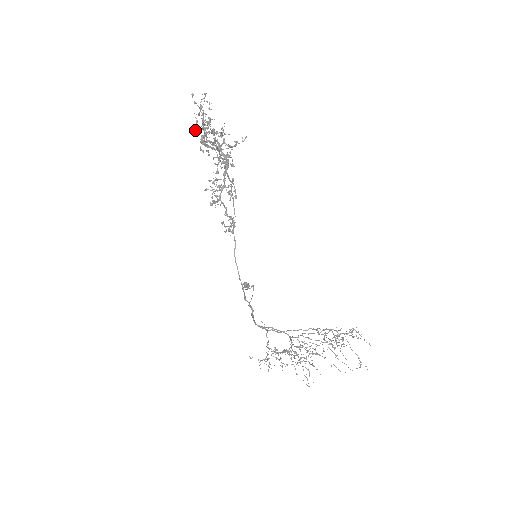
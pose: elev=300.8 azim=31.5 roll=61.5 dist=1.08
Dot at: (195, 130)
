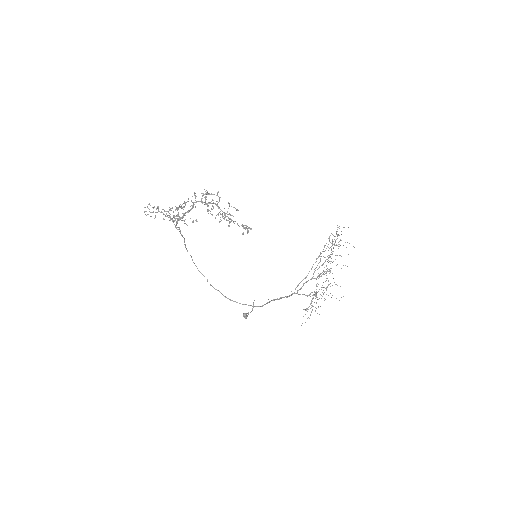
Dot at: (178, 209)
